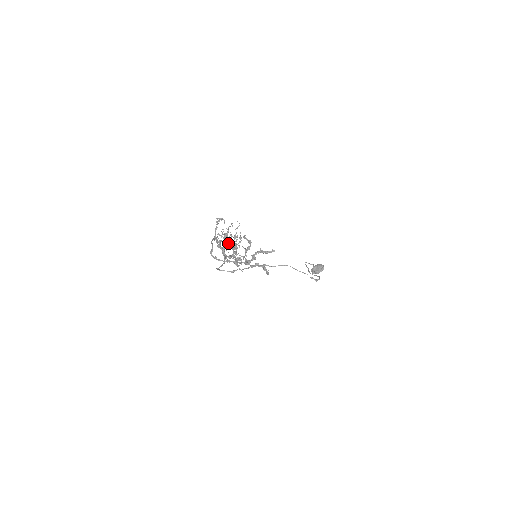
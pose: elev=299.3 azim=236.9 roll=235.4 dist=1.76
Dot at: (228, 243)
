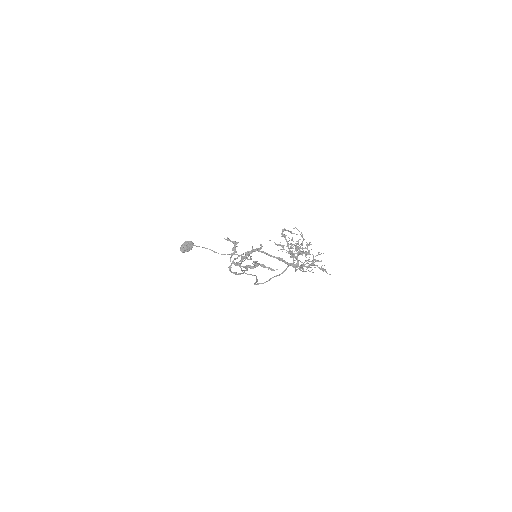
Dot at: (309, 253)
